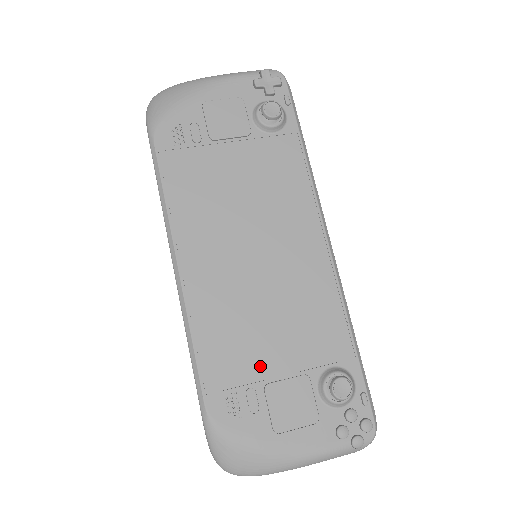
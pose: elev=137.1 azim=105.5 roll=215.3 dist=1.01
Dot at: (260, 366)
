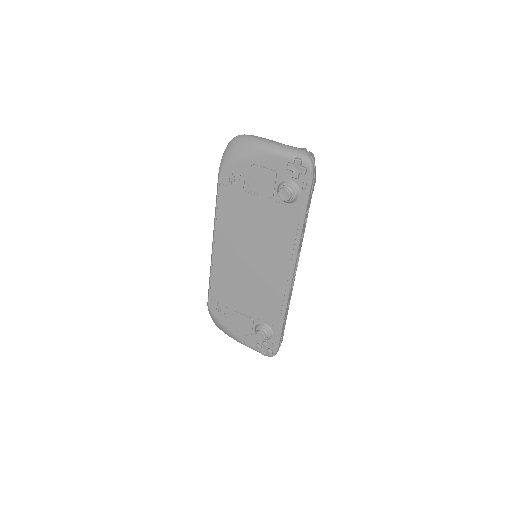
Dot at: (235, 303)
